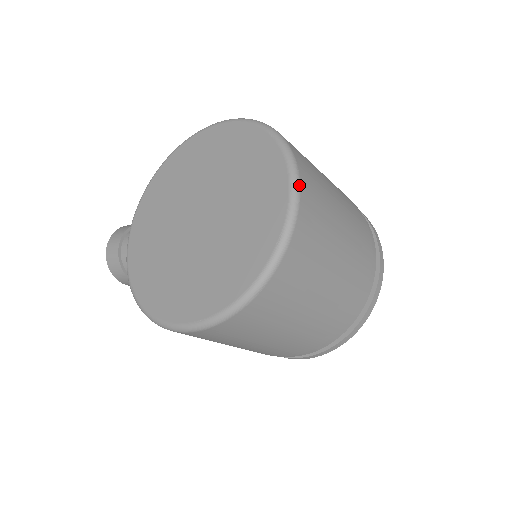
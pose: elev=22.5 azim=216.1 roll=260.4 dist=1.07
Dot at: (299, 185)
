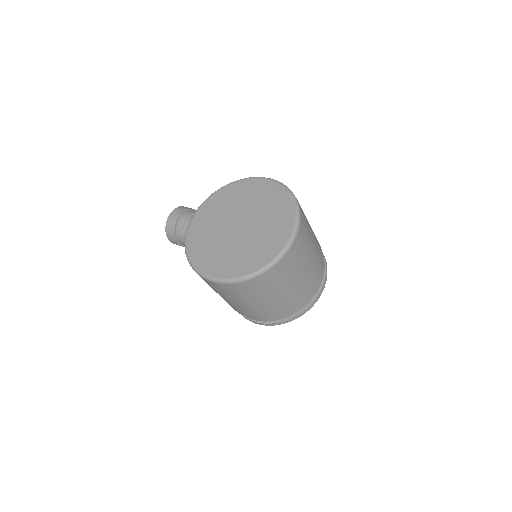
Dot at: (297, 232)
